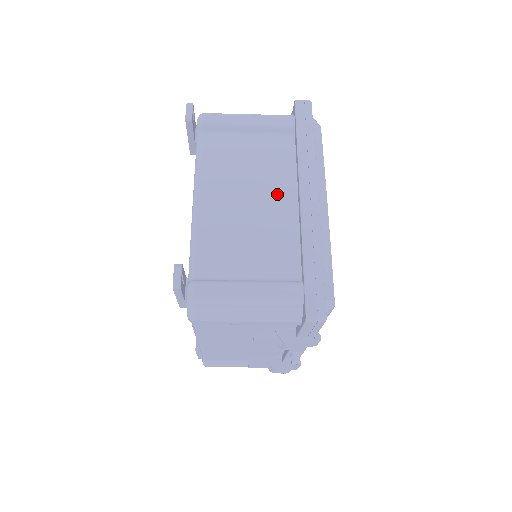
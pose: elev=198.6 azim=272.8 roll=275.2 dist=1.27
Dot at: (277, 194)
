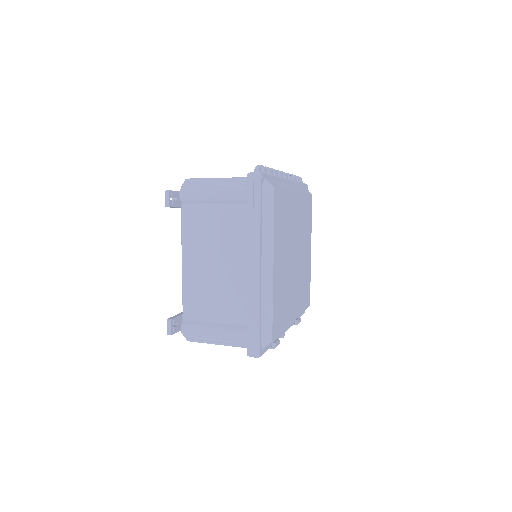
Dot at: (234, 260)
